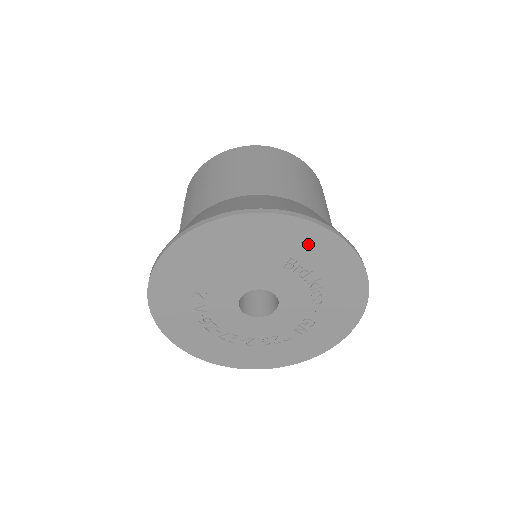
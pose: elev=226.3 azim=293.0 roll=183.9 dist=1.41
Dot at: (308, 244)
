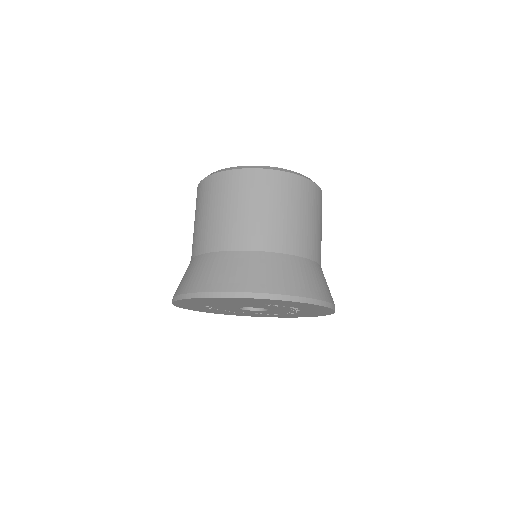
Dot at: (277, 302)
